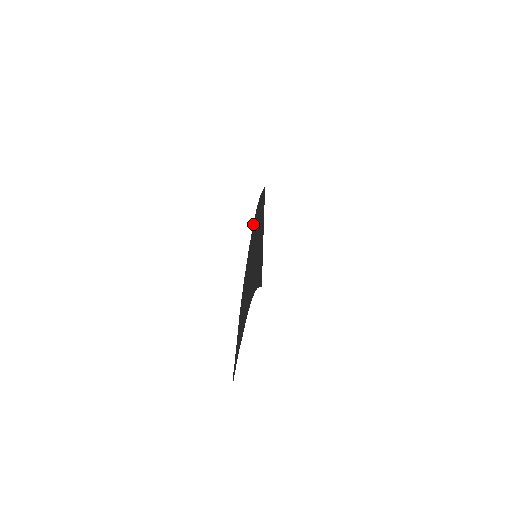
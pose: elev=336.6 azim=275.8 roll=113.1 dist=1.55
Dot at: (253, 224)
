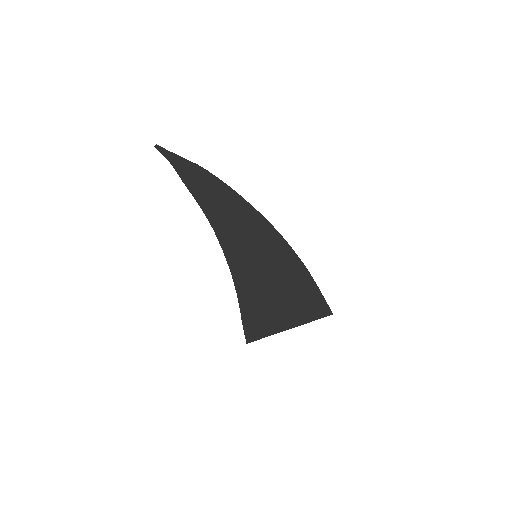
Dot at: (270, 224)
